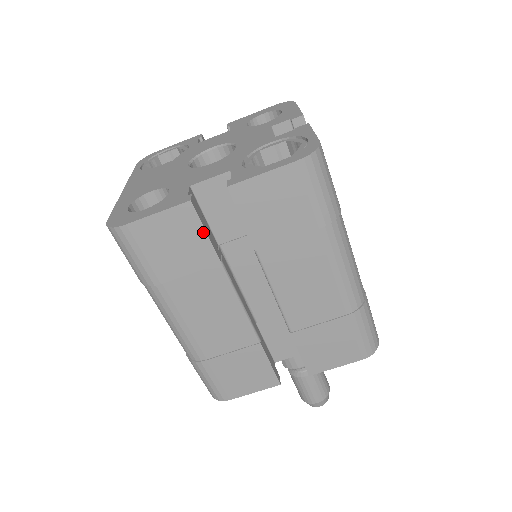
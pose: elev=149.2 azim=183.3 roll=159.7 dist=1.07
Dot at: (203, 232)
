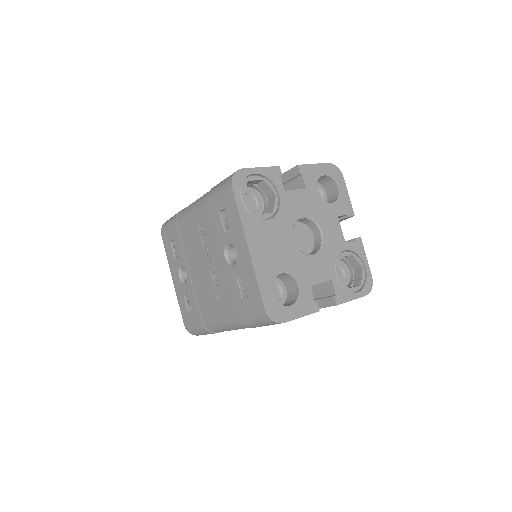
Dot at: occluded
